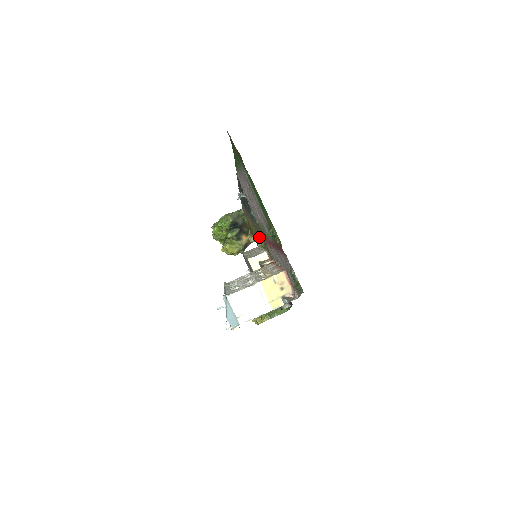
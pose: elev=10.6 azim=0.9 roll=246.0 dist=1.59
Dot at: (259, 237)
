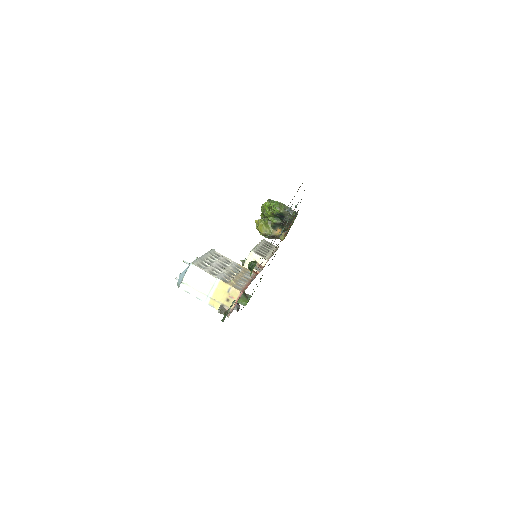
Dot at: occluded
